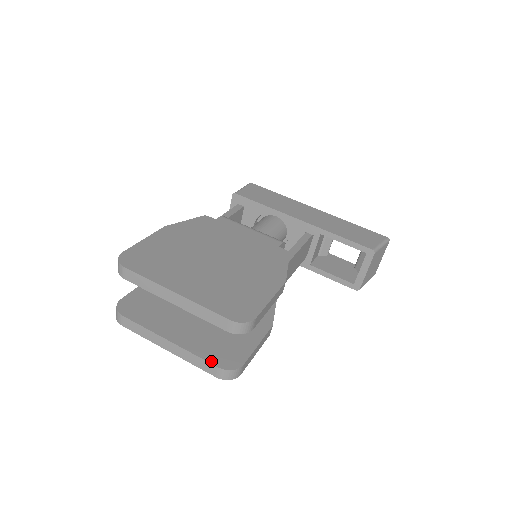
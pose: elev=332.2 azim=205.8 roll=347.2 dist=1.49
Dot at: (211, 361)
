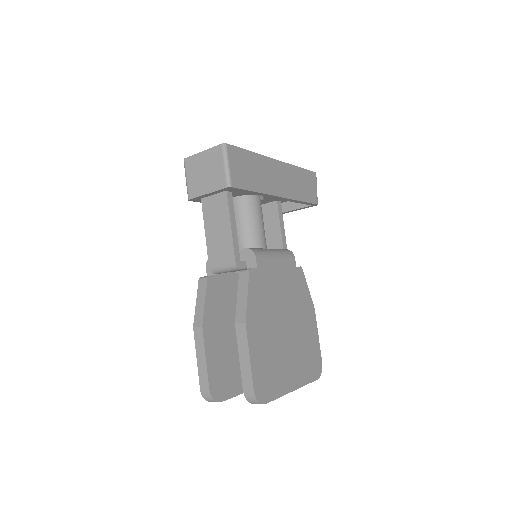
Dot at: occluded
